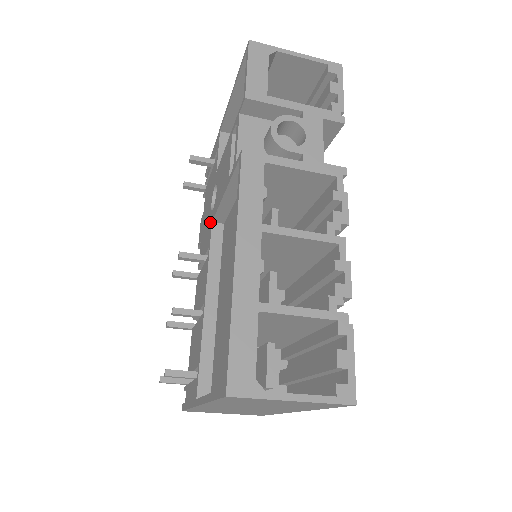
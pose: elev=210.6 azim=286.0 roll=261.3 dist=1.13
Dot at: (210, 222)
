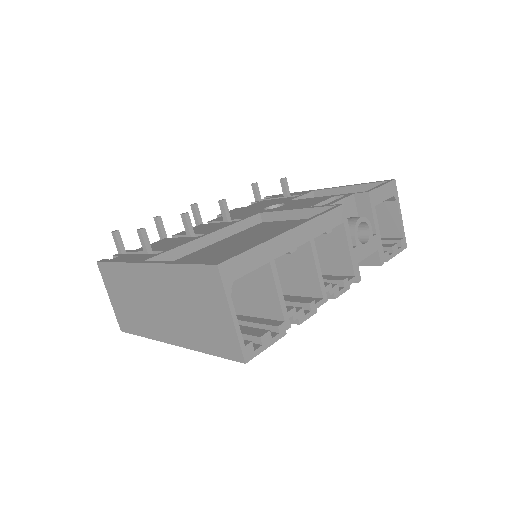
Dot at: (257, 212)
